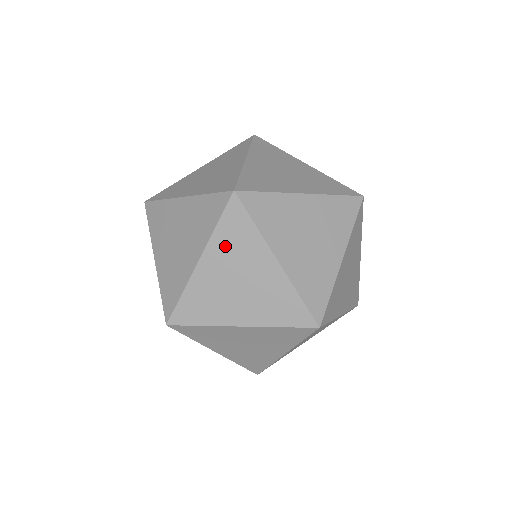
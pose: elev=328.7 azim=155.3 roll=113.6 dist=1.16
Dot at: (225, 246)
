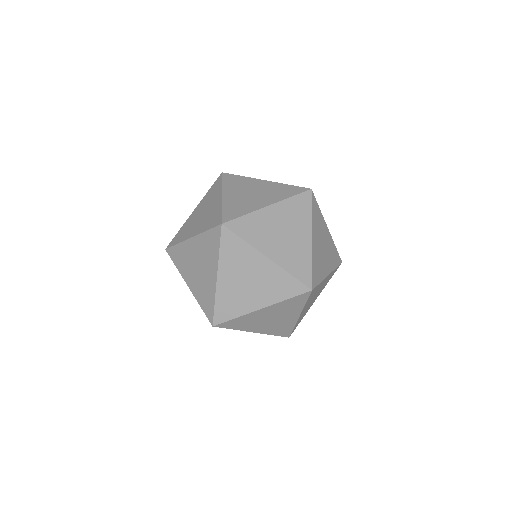
Dot at: (206, 199)
